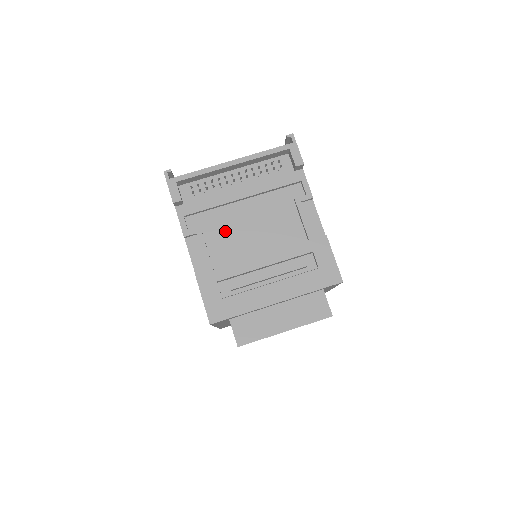
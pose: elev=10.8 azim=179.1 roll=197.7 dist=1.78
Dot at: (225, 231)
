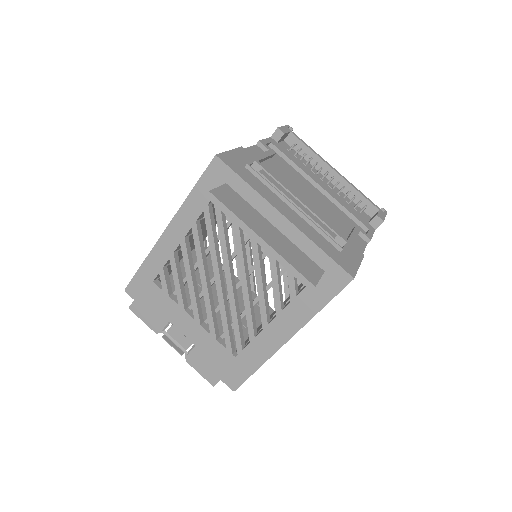
Dot at: (288, 175)
